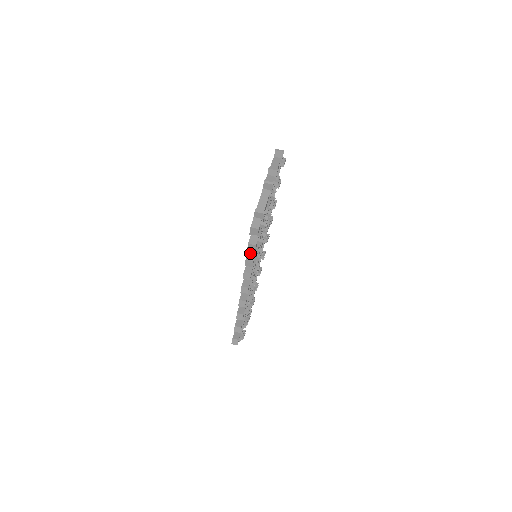
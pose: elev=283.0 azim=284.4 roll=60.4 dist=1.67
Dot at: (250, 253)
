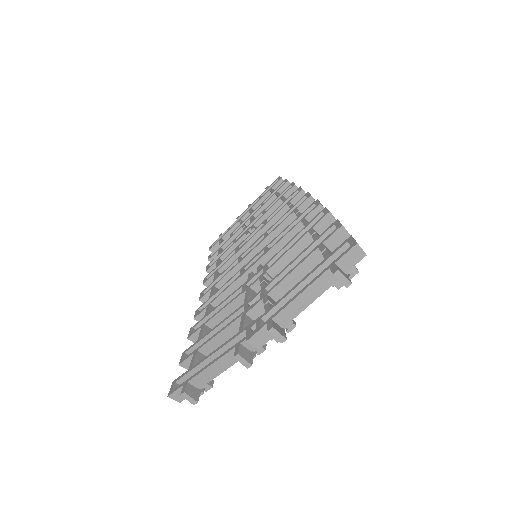
Dot at: occluded
